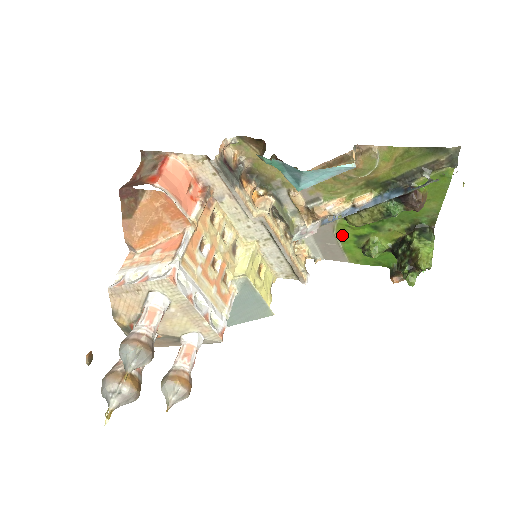
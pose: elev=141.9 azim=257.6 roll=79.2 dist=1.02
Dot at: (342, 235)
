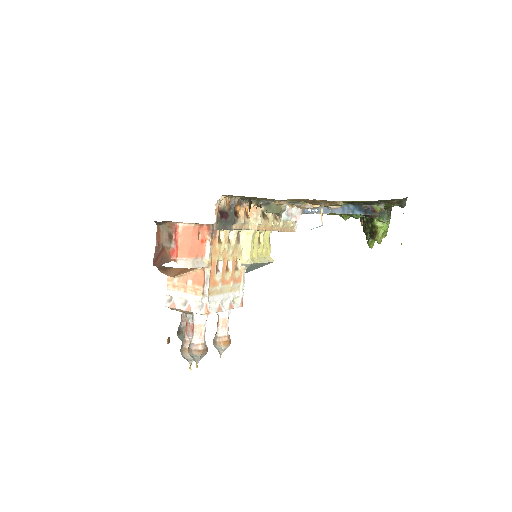
Dot at: occluded
